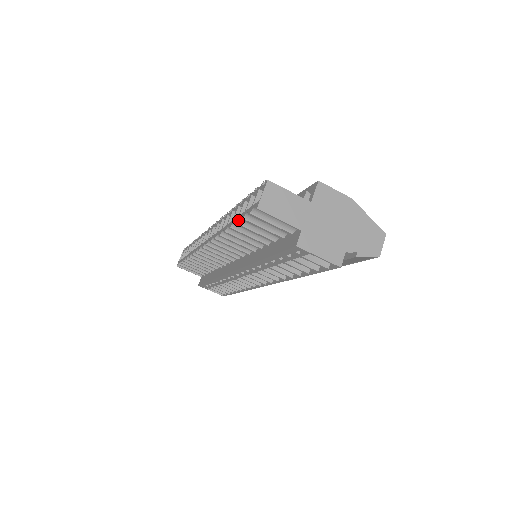
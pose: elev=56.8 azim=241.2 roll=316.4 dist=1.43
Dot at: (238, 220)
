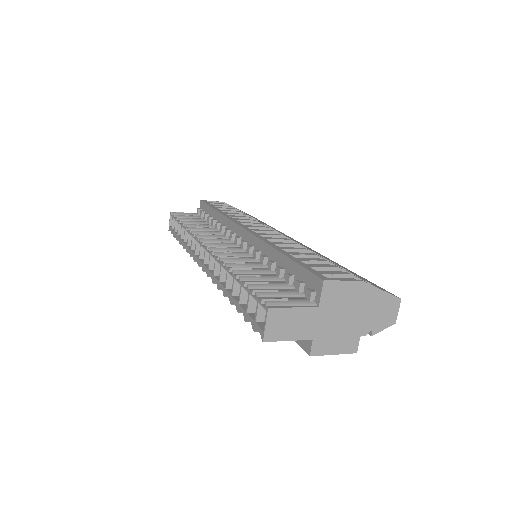
Dot at: (240, 311)
